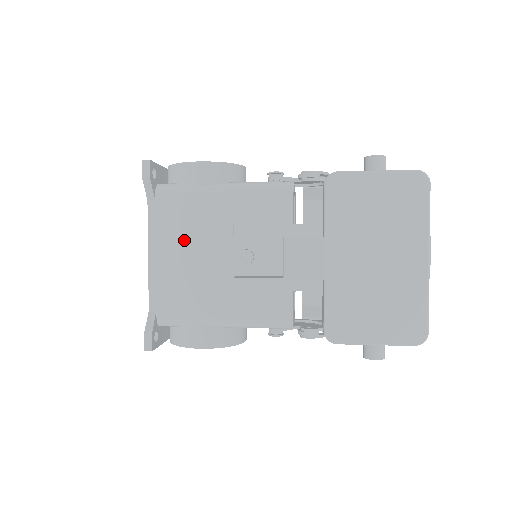
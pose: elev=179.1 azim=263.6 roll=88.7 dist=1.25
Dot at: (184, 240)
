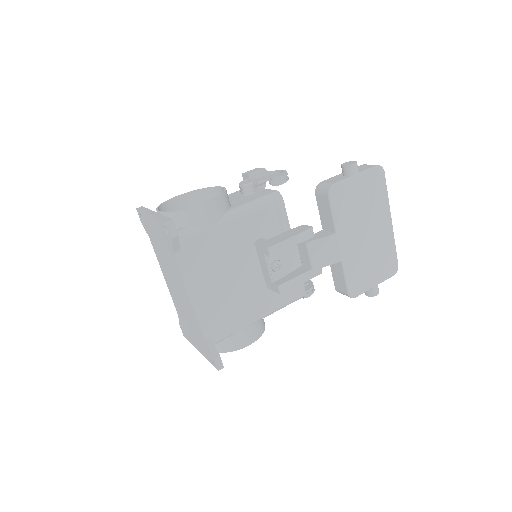
Dot at: (215, 272)
